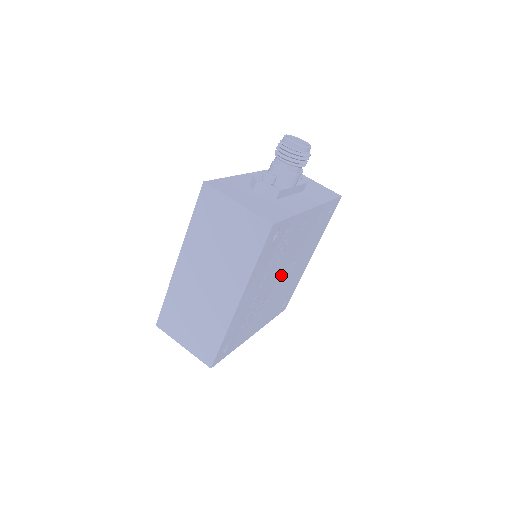
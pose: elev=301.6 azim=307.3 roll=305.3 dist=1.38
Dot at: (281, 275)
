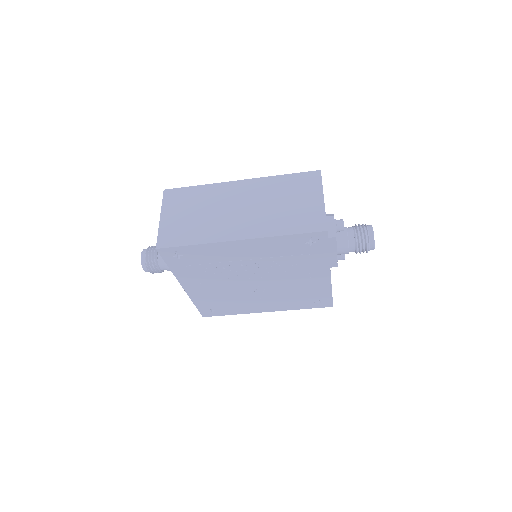
Dot at: (256, 281)
